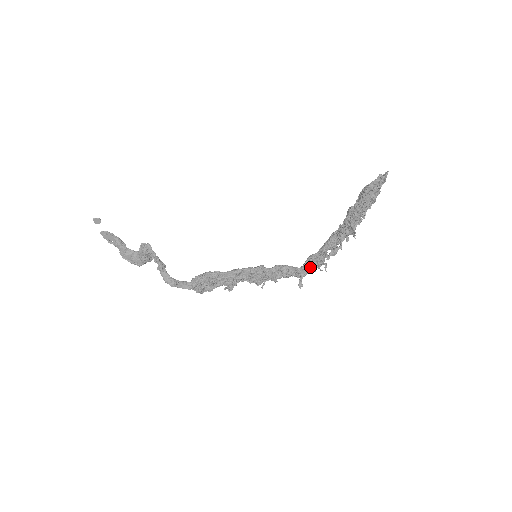
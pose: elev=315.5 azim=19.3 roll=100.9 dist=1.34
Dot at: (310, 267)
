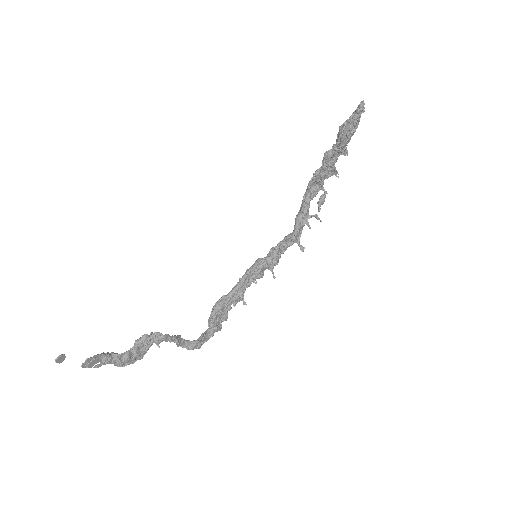
Dot at: (302, 228)
